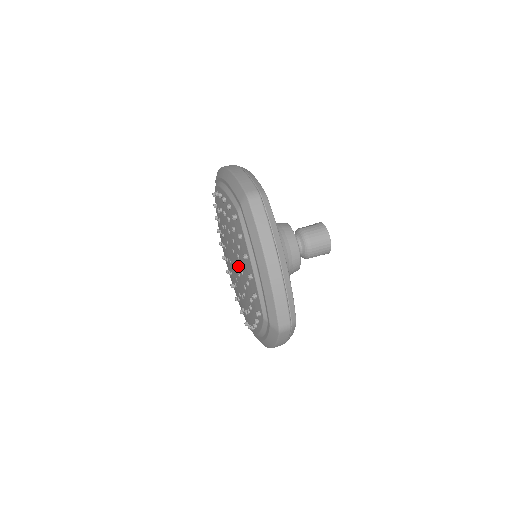
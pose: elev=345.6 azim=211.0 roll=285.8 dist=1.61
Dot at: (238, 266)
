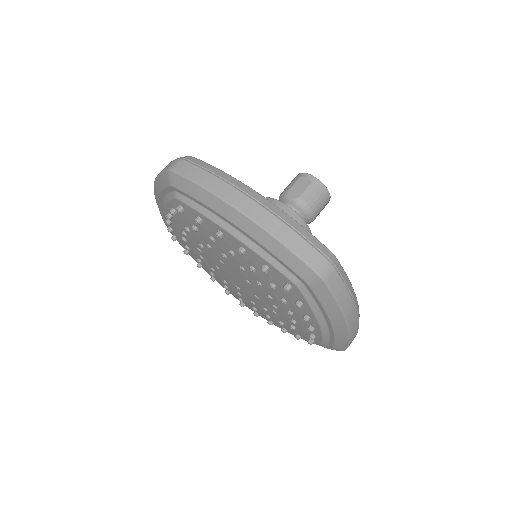
Dot at: (261, 296)
